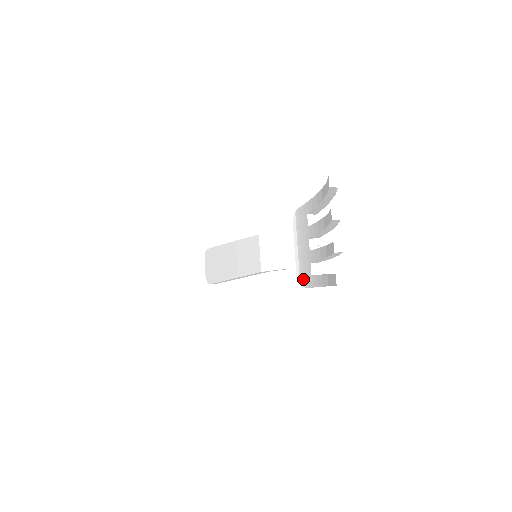
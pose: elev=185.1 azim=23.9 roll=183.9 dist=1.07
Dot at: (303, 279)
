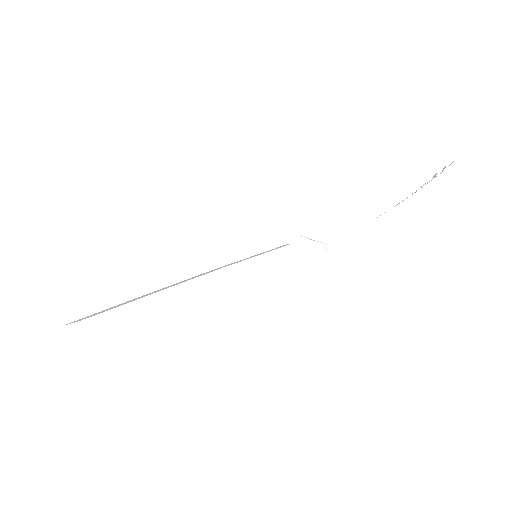
Dot at: (344, 236)
